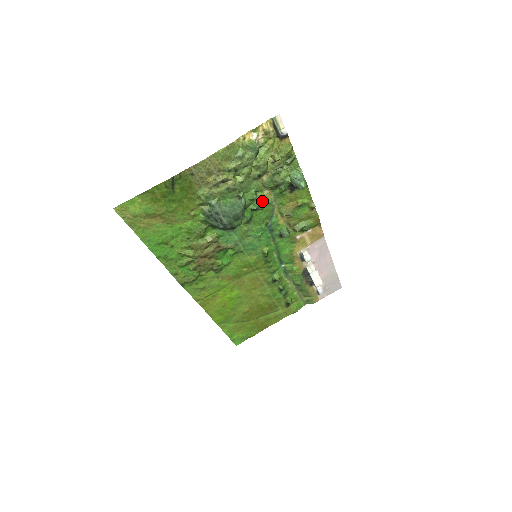
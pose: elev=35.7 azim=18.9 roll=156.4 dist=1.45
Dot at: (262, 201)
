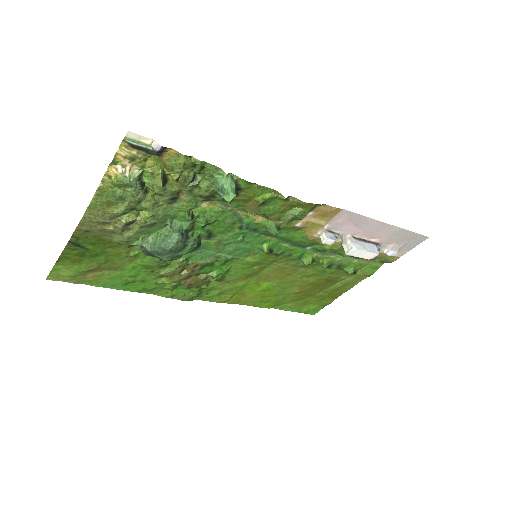
Dot at: (207, 215)
